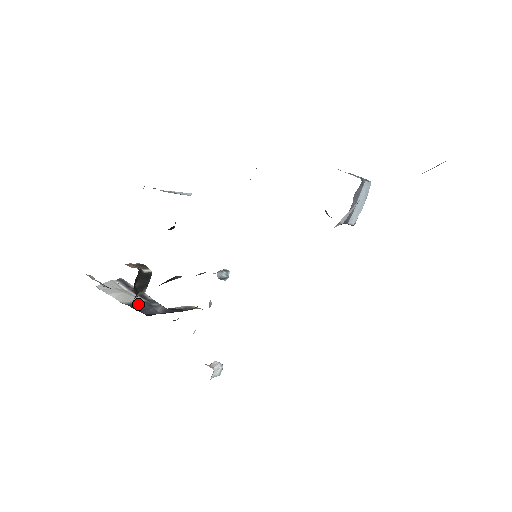
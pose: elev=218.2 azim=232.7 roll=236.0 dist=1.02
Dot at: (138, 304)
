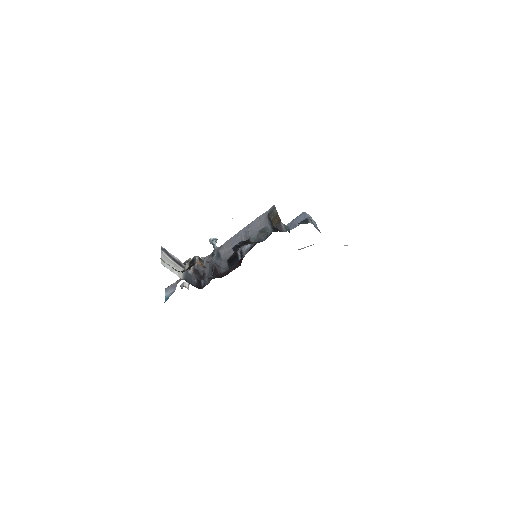
Dot at: (187, 277)
